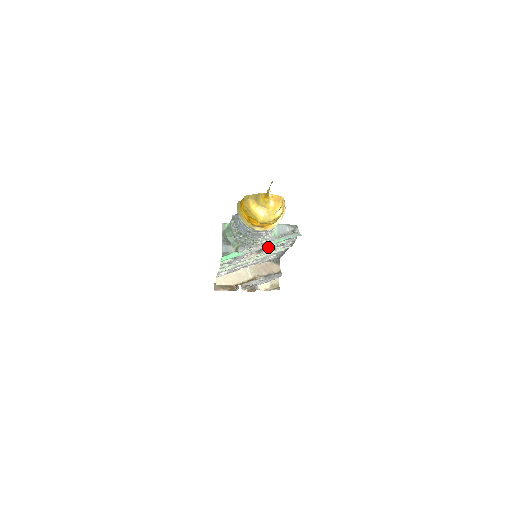
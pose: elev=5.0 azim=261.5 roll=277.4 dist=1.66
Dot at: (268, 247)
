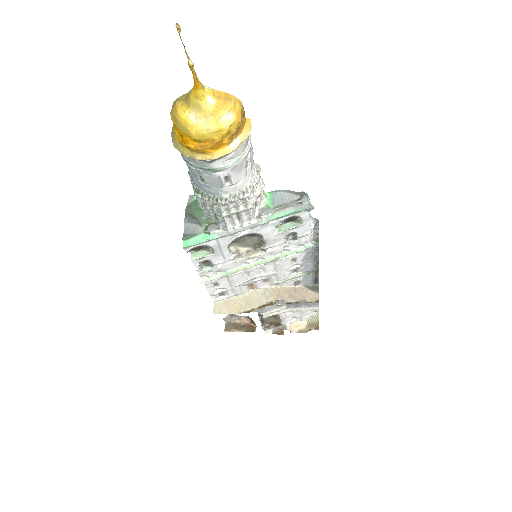
Dot at: (264, 232)
